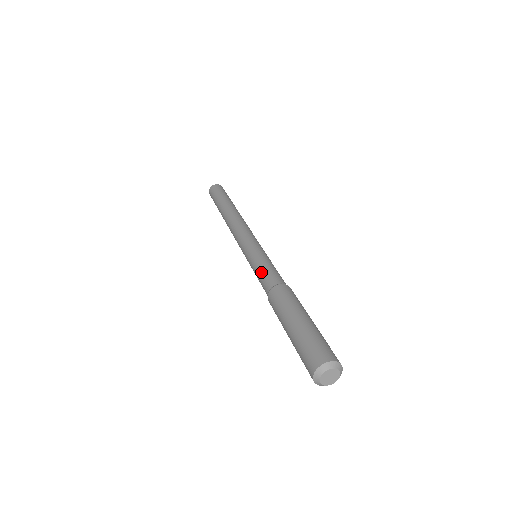
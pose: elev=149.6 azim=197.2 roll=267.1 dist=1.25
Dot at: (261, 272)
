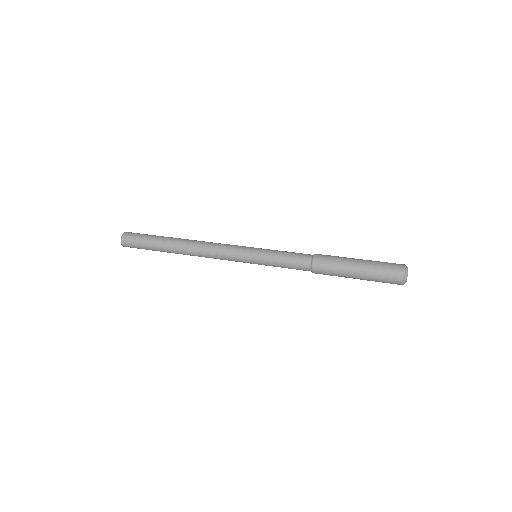
Dot at: (287, 263)
